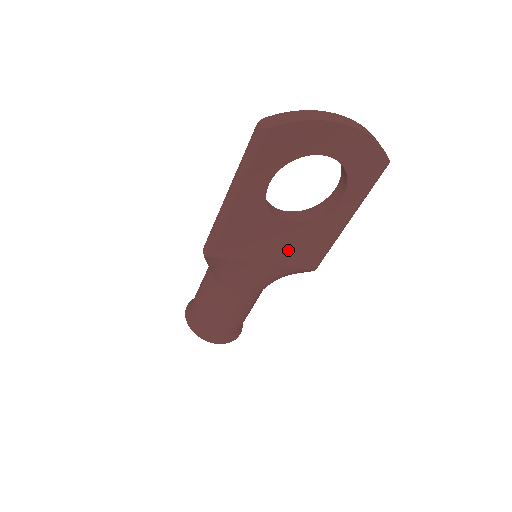
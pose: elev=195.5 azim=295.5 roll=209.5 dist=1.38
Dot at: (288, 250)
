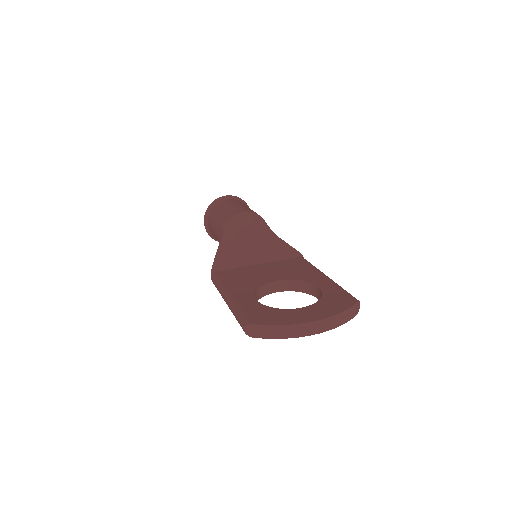
Dot at: occluded
